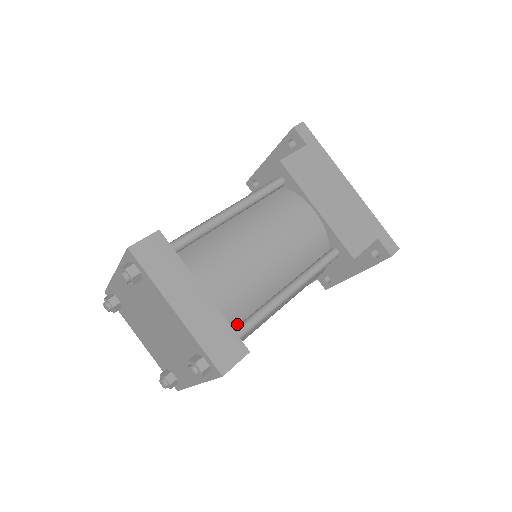
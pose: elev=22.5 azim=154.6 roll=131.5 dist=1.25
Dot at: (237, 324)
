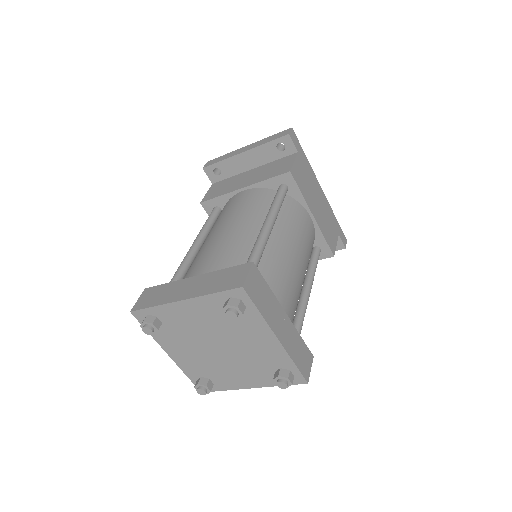
Dot at: occluded
